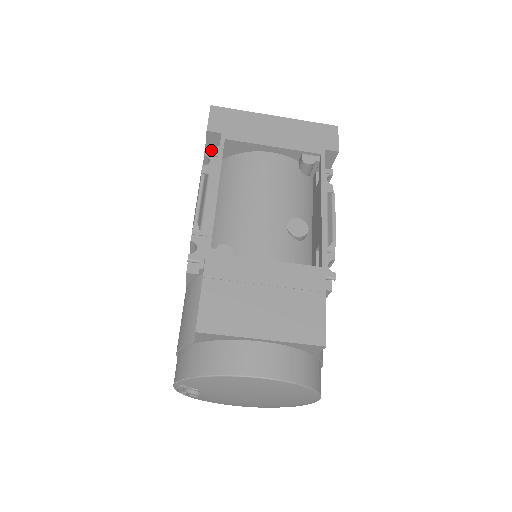
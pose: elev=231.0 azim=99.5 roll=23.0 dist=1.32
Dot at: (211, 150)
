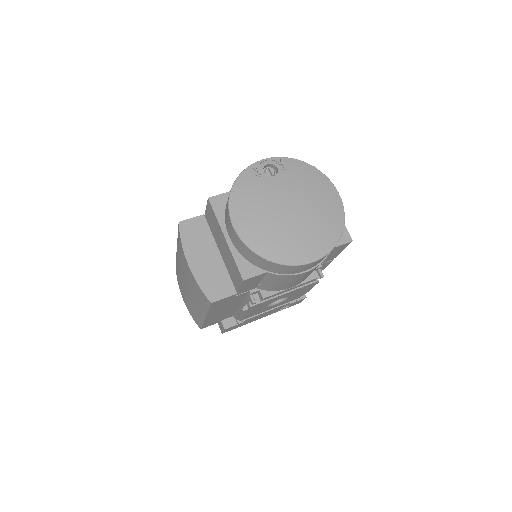
Dot at: occluded
